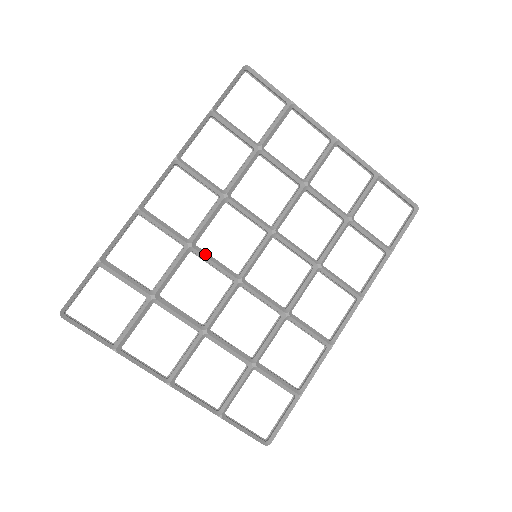
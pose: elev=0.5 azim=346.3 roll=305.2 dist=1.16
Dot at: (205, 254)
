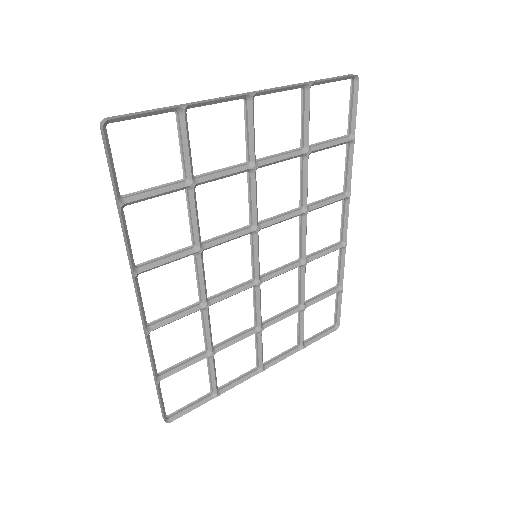
Dot at: (221, 298)
